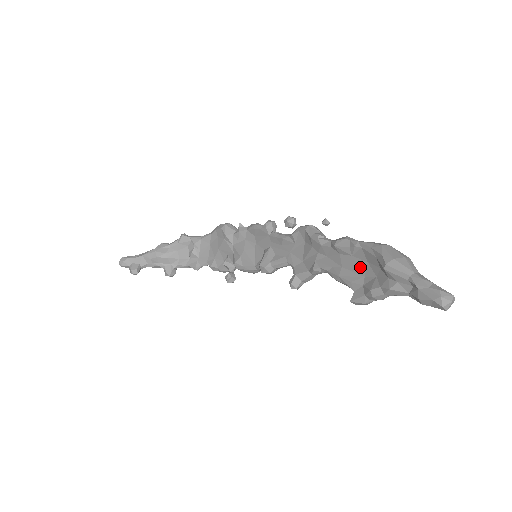
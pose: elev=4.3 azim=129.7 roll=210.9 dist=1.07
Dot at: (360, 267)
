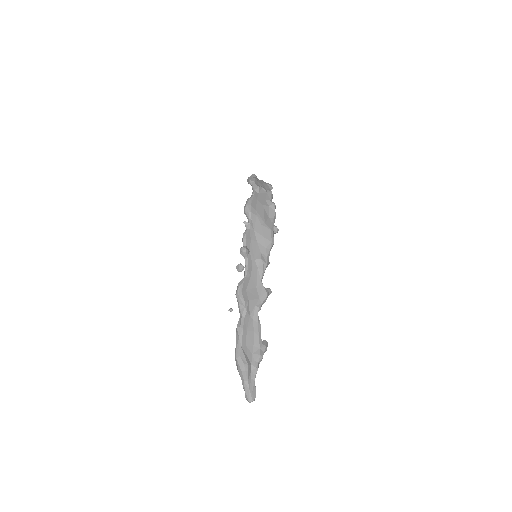
Dot at: (248, 343)
